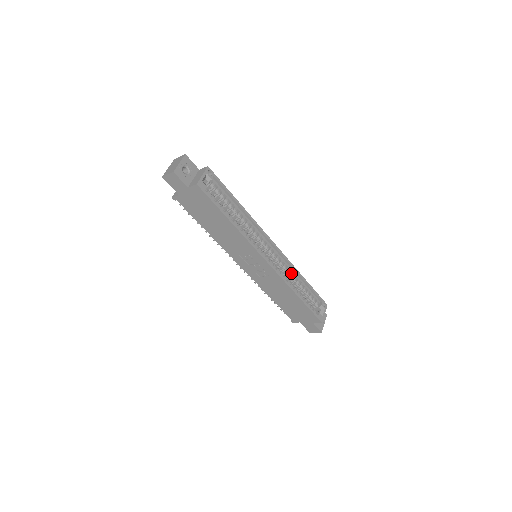
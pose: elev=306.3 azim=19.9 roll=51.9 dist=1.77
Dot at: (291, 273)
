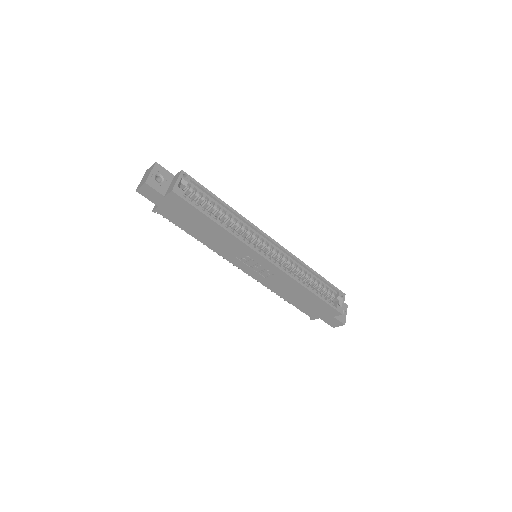
Dot at: (297, 267)
